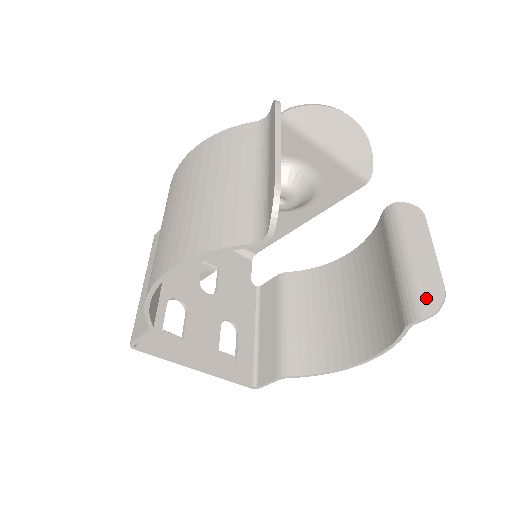
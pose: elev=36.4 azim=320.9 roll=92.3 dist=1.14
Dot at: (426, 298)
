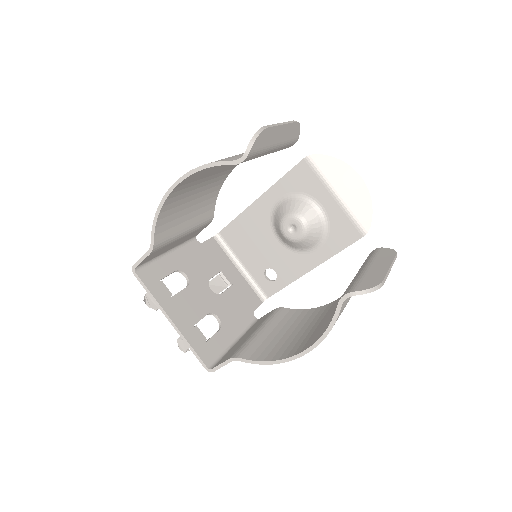
Dot at: (364, 284)
